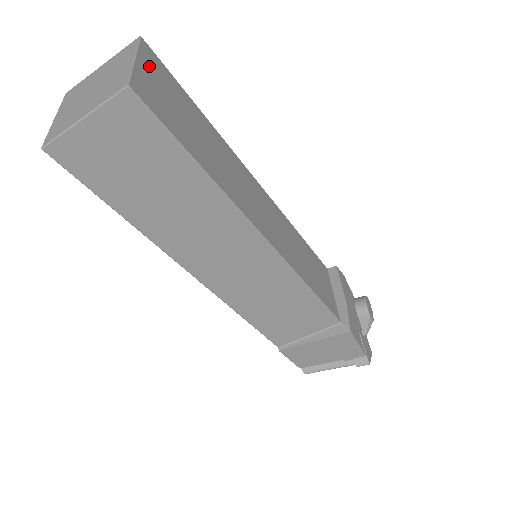
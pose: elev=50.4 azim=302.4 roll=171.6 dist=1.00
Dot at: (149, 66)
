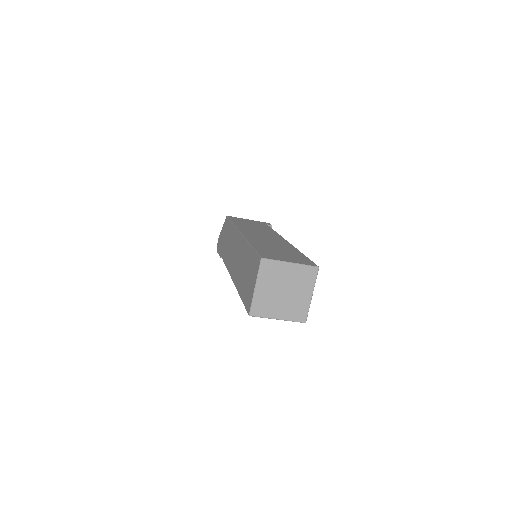
Dot at: occluded
